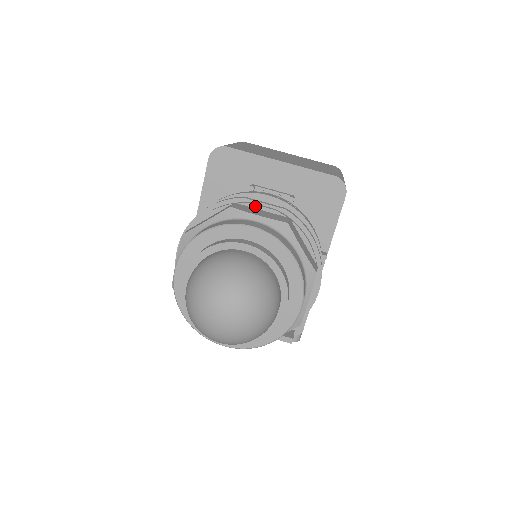
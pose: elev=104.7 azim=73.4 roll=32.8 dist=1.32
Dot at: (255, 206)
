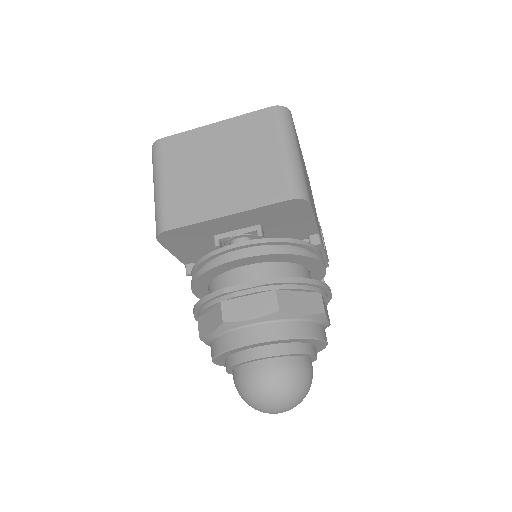
Dot at: (239, 296)
